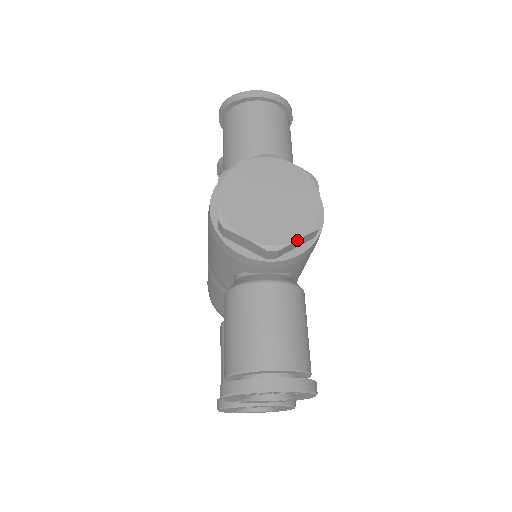
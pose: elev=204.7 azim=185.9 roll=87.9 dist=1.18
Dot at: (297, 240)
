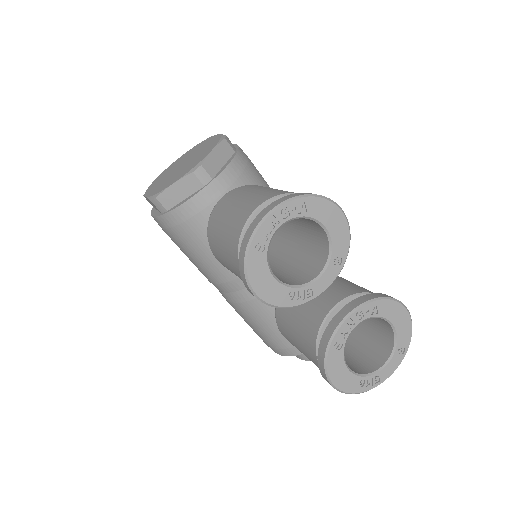
Dot at: (212, 151)
